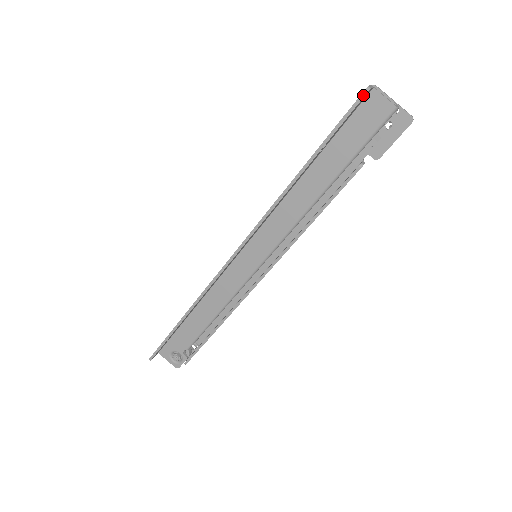
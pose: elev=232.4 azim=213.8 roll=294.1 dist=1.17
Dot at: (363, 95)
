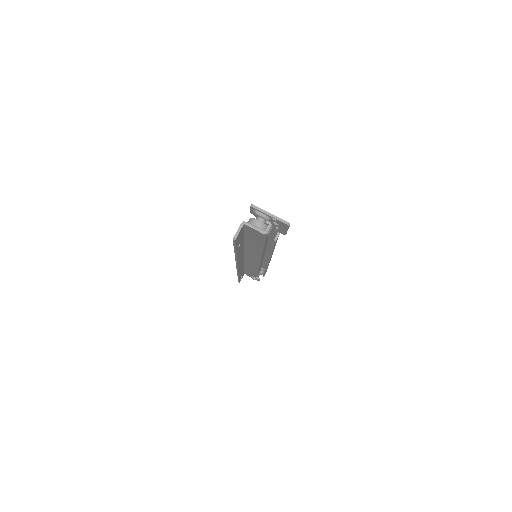
Dot at: (234, 241)
